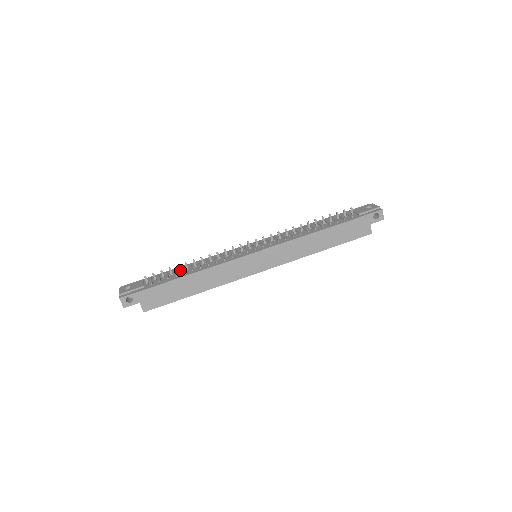
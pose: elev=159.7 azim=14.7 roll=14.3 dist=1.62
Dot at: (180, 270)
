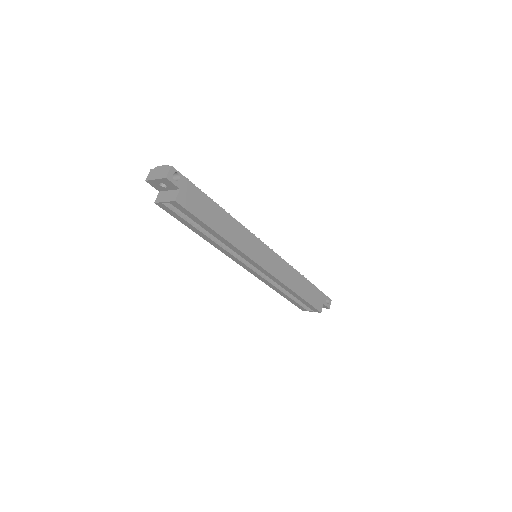
Dot at: occluded
